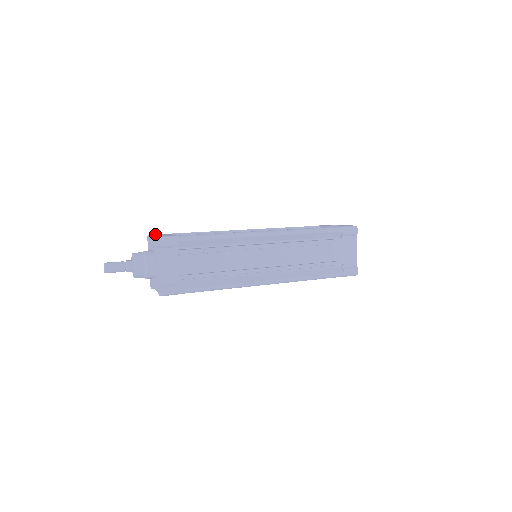
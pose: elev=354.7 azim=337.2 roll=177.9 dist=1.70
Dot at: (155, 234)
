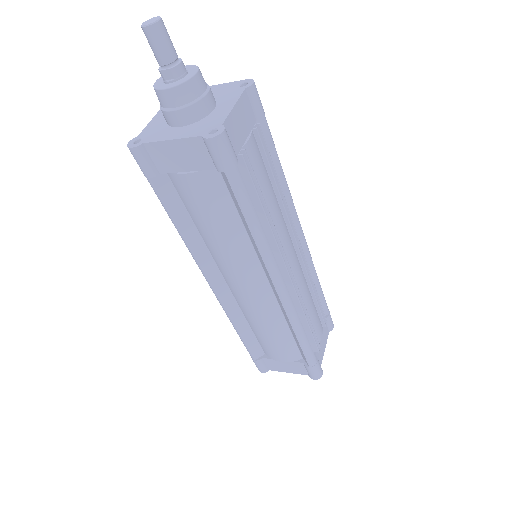
Dot at: occluded
